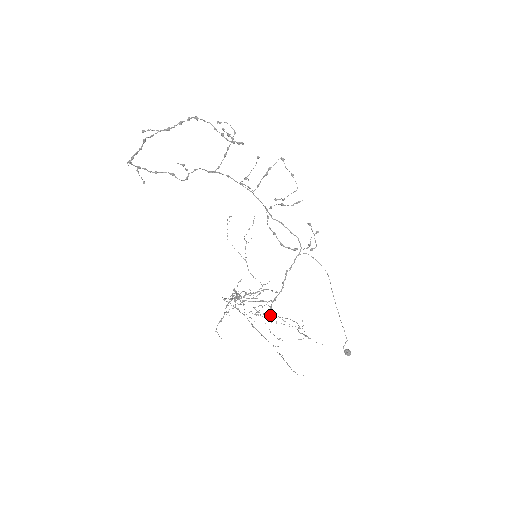
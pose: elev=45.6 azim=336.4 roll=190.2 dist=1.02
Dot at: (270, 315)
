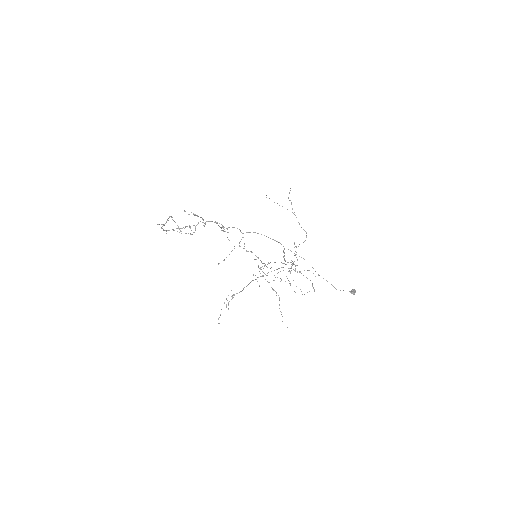
Dot at: occluded
